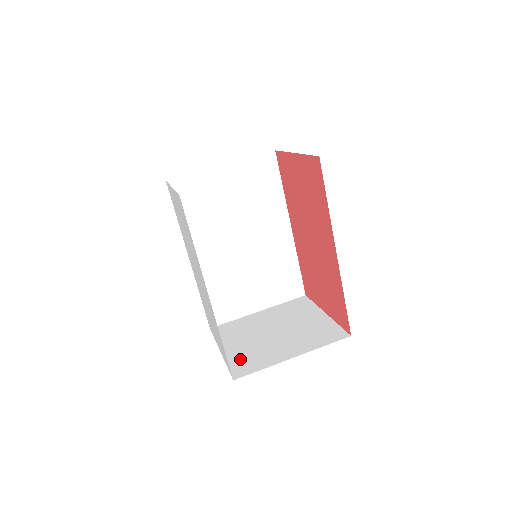
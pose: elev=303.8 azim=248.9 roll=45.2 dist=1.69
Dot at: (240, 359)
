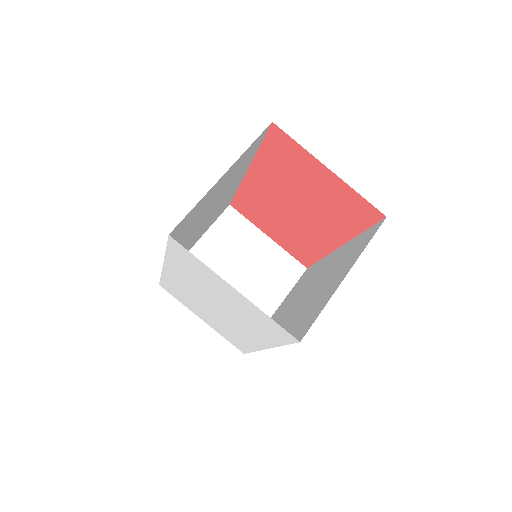
Dot at: occluded
